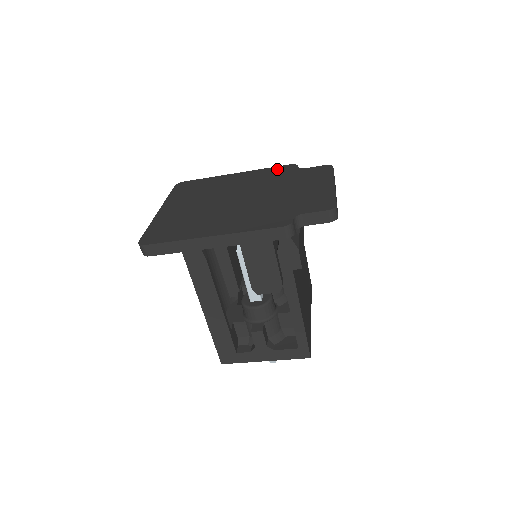
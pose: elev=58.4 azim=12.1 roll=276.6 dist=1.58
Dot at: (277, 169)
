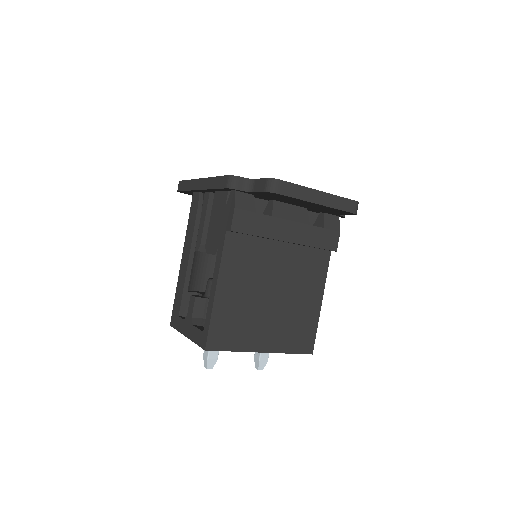
Dot at: occluded
